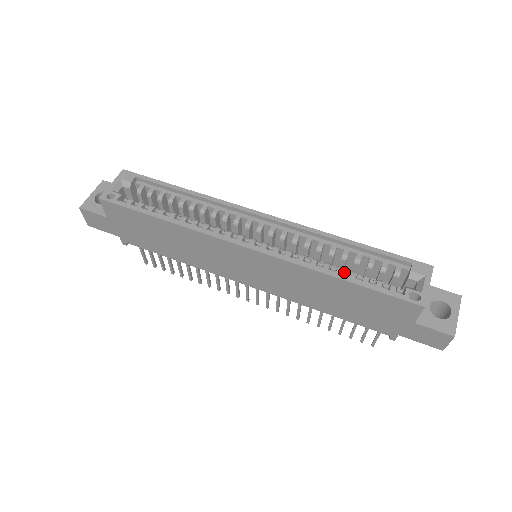
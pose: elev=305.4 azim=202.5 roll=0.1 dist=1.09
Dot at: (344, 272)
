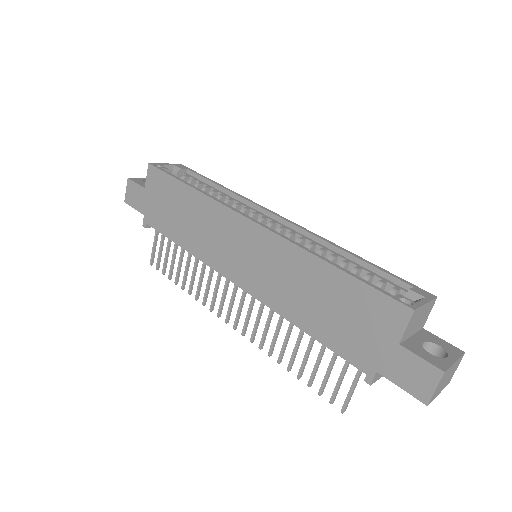
Dot at: occluded
